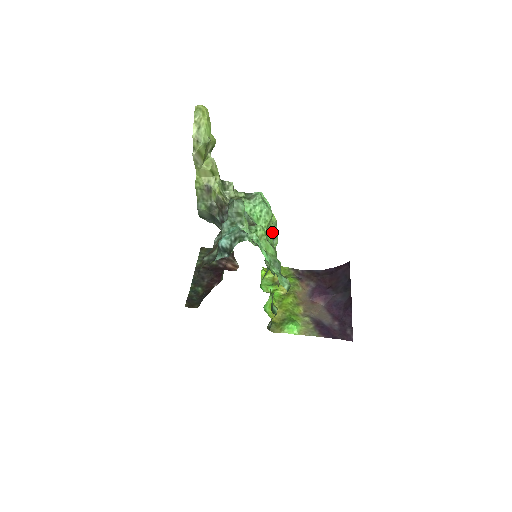
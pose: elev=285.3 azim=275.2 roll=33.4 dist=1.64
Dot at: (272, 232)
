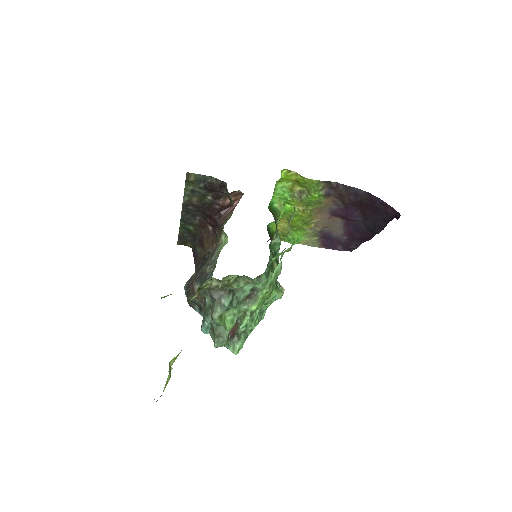
Dot at: occluded
